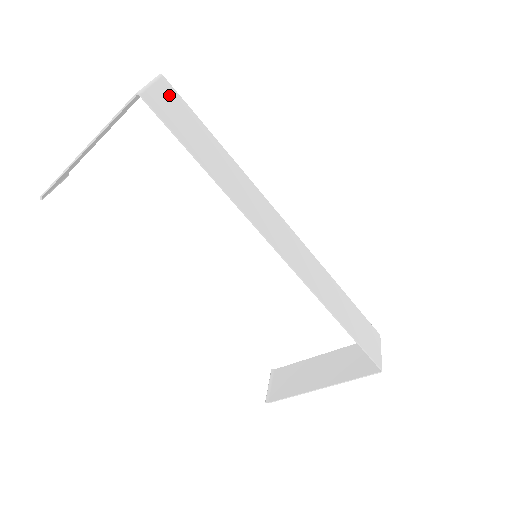
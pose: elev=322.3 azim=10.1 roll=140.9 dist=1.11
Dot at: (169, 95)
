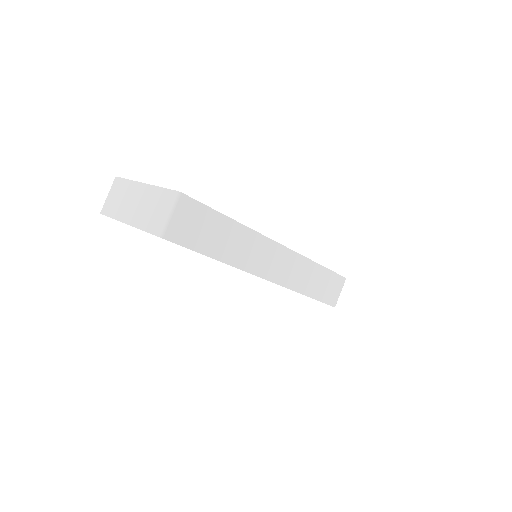
Dot at: (187, 211)
